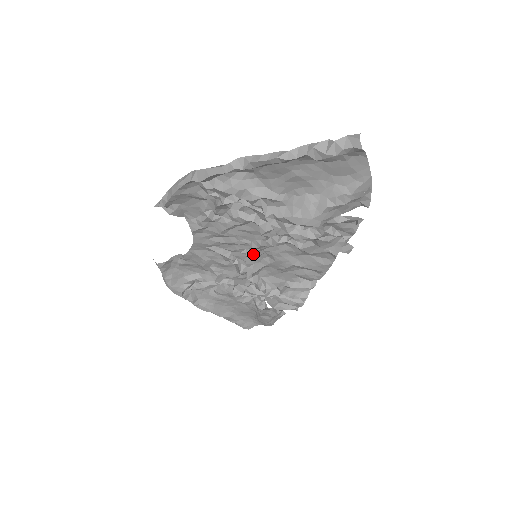
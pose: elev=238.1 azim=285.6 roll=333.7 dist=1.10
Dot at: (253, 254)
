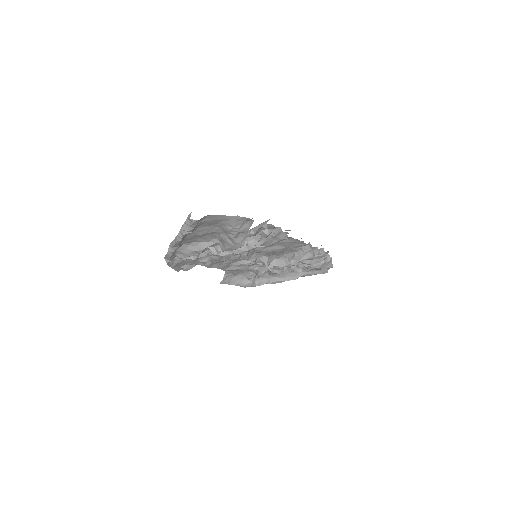
Dot at: (250, 259)
